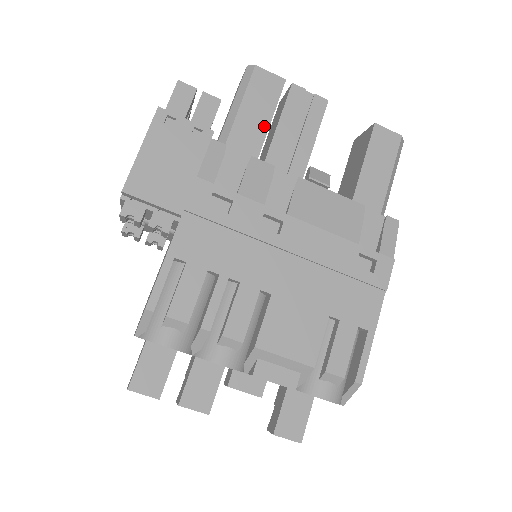
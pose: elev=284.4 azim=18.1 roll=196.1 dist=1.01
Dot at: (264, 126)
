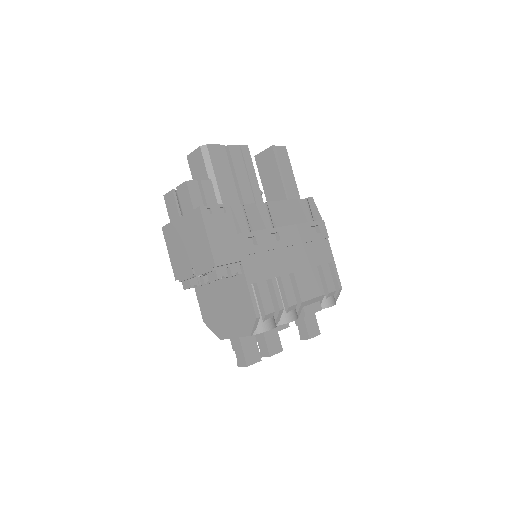
Dot at: (232, 181)
